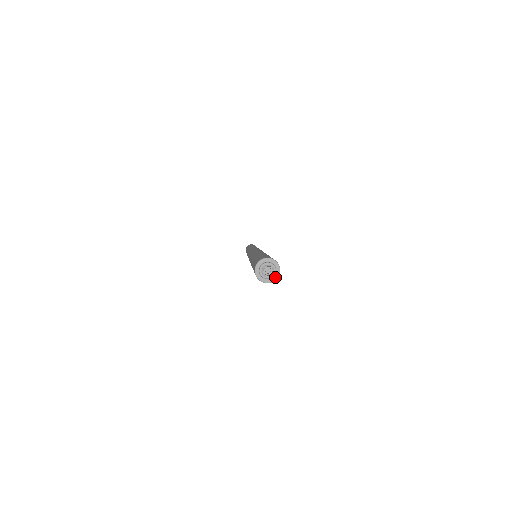
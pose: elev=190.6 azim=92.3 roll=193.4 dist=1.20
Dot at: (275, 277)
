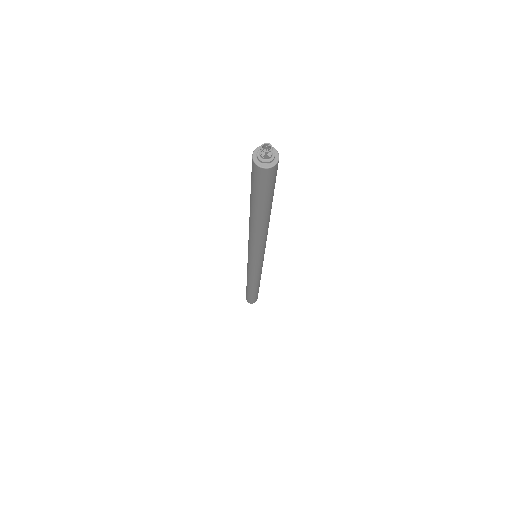
Dot at: (274, 162)
